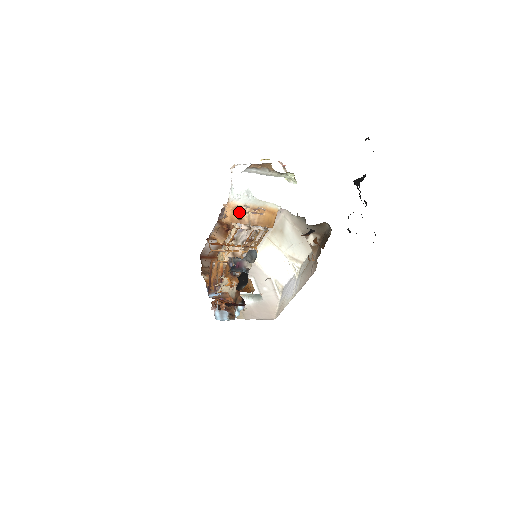
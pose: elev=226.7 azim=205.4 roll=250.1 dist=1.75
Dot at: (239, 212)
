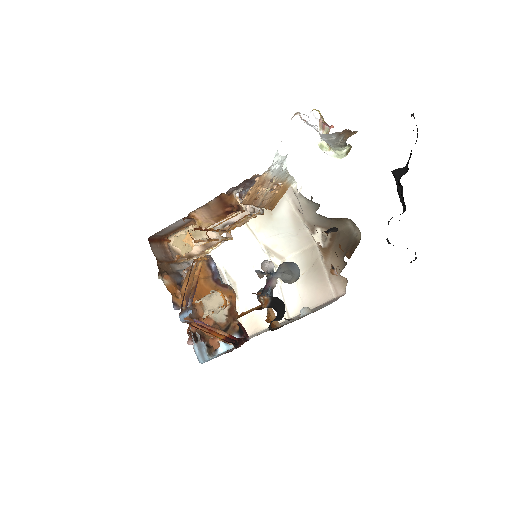
Dot at: (261, 188)
